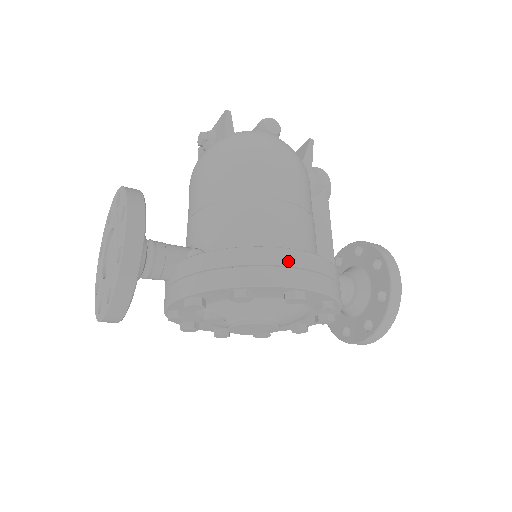
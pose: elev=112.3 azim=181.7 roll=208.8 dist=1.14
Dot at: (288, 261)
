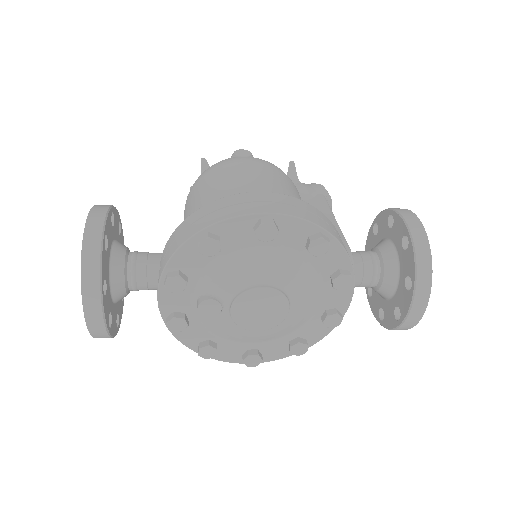
Dot at: (248, 199)
